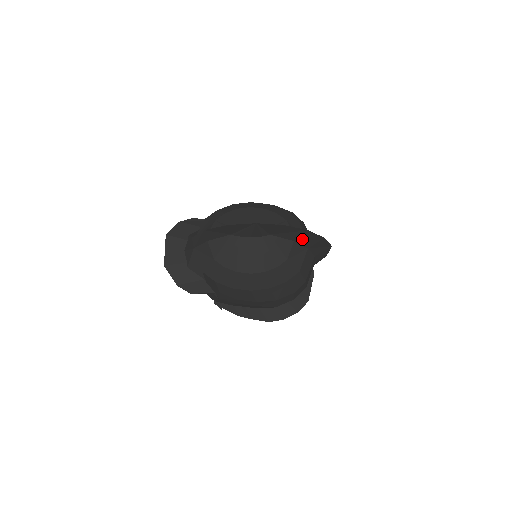
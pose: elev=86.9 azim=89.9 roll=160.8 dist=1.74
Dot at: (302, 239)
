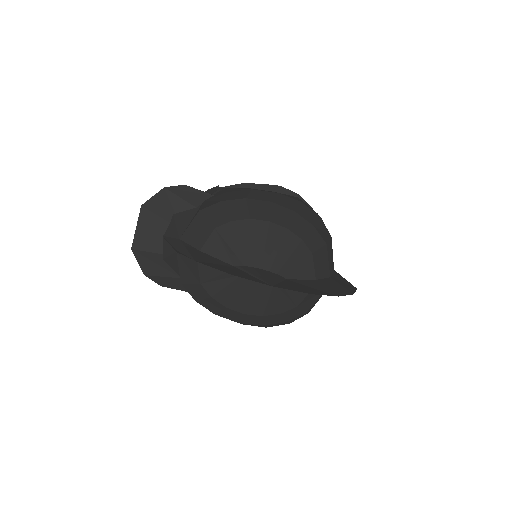
Dot at: occluded
